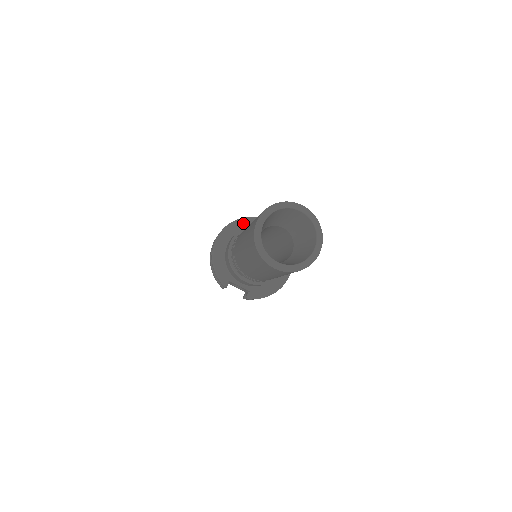
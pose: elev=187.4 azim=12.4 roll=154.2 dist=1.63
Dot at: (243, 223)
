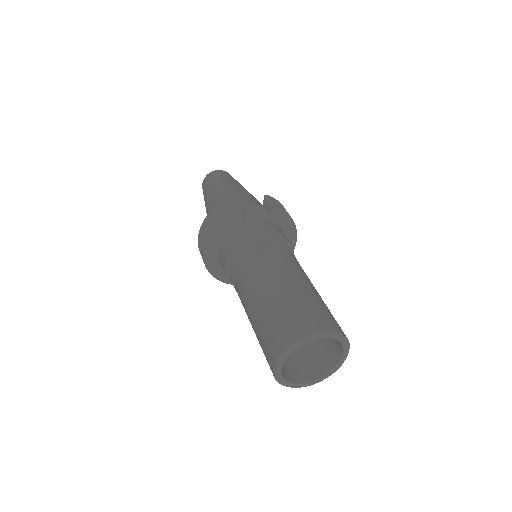
Dot at: (228, 222)
